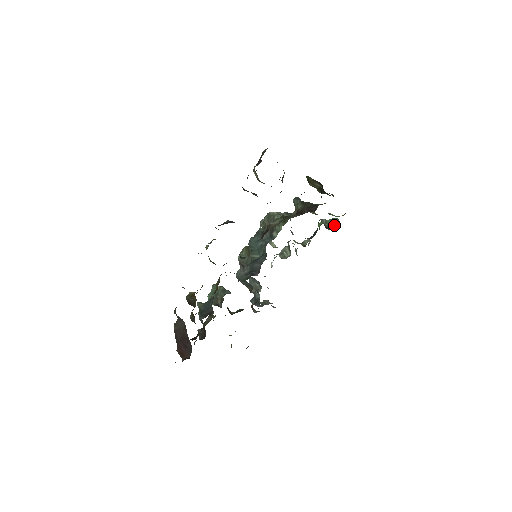
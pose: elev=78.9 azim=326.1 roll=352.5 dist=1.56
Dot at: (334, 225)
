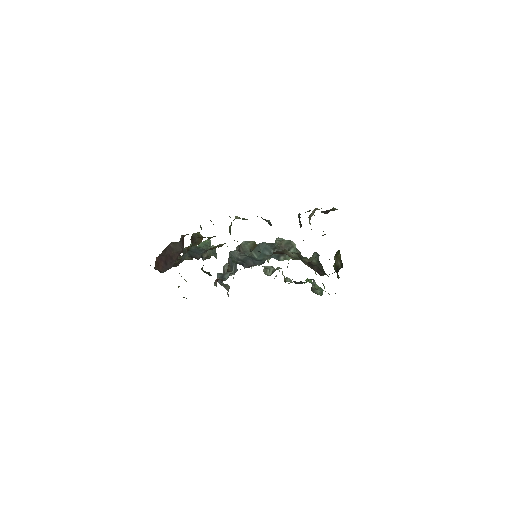
Dot at: (318, 293)
